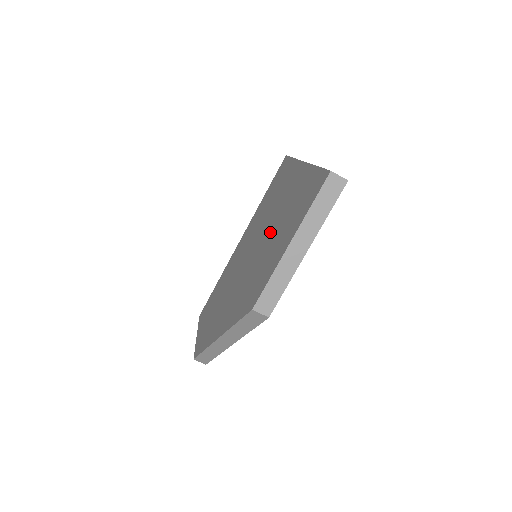
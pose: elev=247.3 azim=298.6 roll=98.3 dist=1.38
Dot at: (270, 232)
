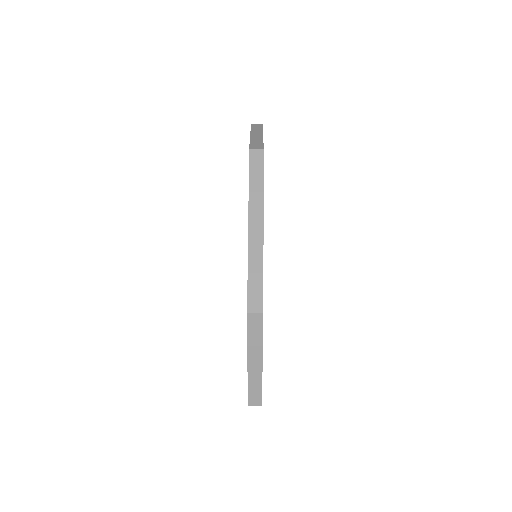
Dot at: occluded
